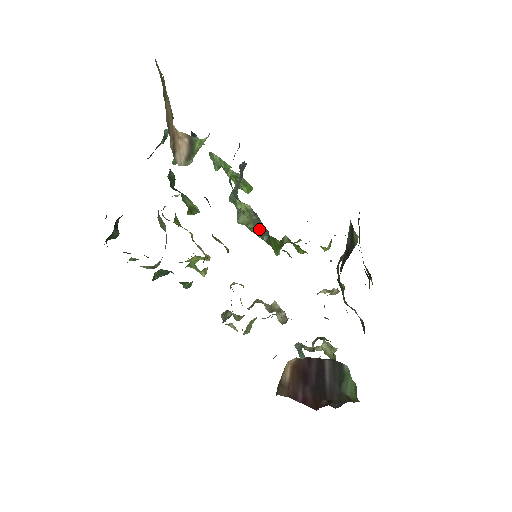
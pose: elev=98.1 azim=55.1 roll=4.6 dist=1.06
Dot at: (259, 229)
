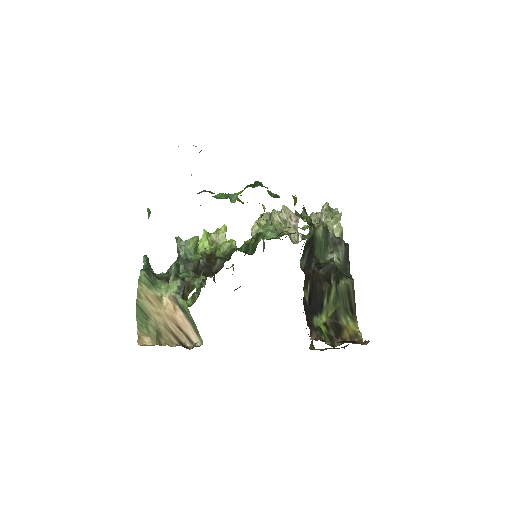
Dot at: occluded
